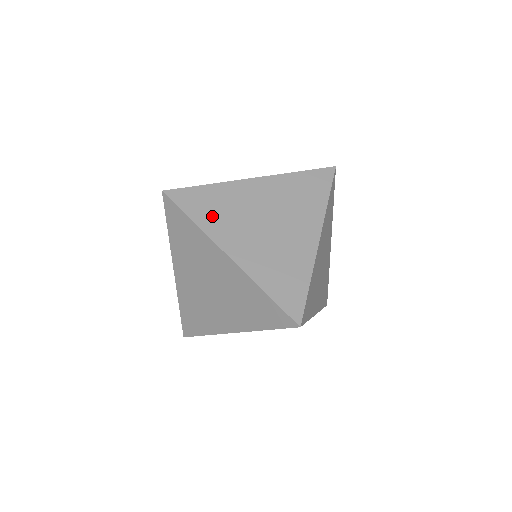
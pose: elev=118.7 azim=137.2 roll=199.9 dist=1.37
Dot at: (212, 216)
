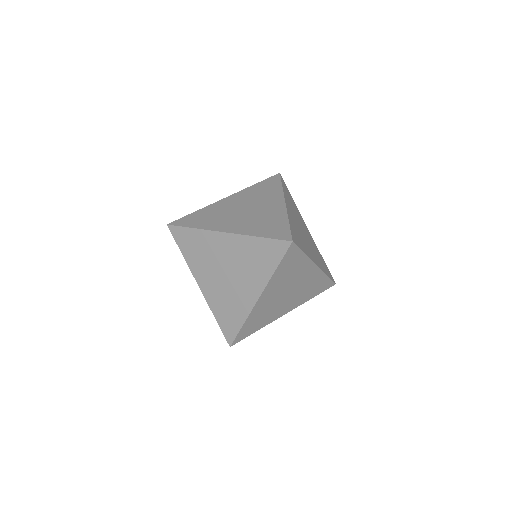
Dot at: (303, 244)
